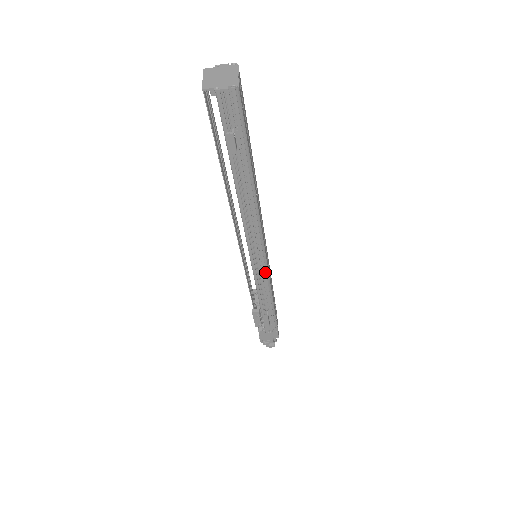
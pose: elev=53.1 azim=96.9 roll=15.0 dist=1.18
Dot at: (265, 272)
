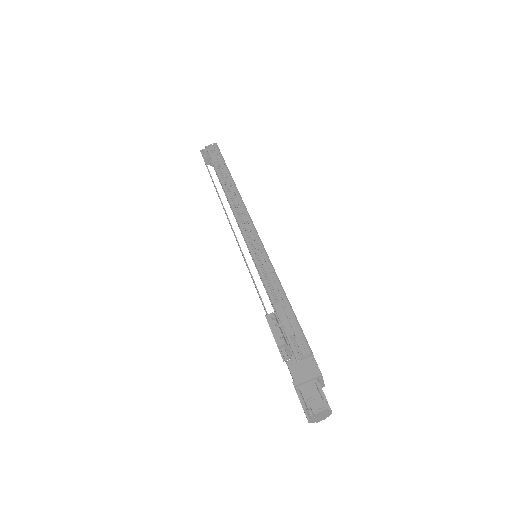
Dot at: (262, 251)
